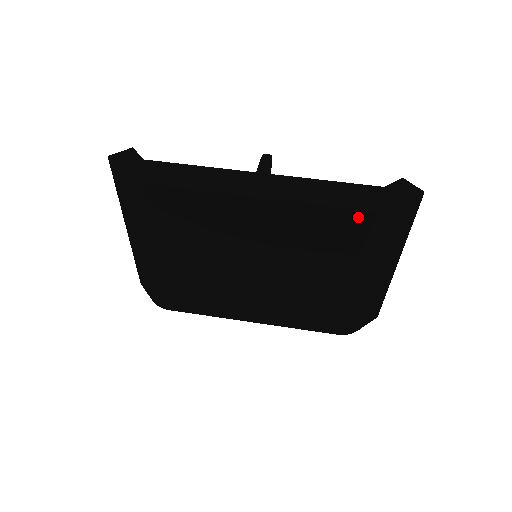
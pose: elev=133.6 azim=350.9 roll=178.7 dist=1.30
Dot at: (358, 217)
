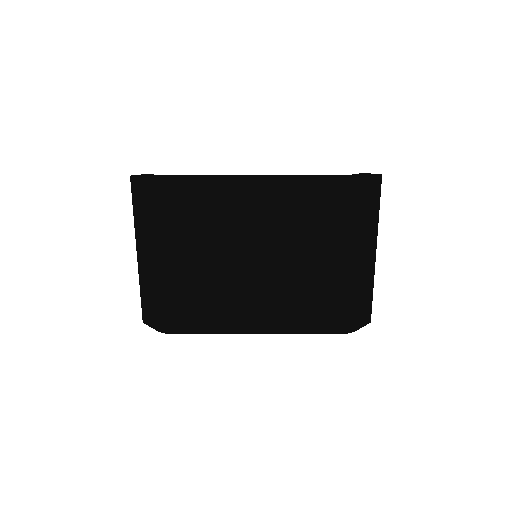
Dot at: (338, 186)
